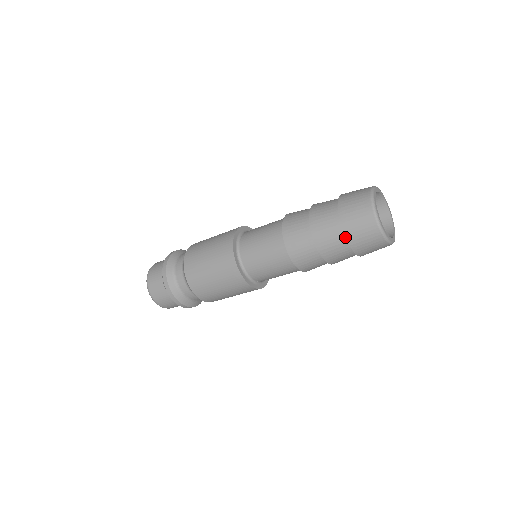
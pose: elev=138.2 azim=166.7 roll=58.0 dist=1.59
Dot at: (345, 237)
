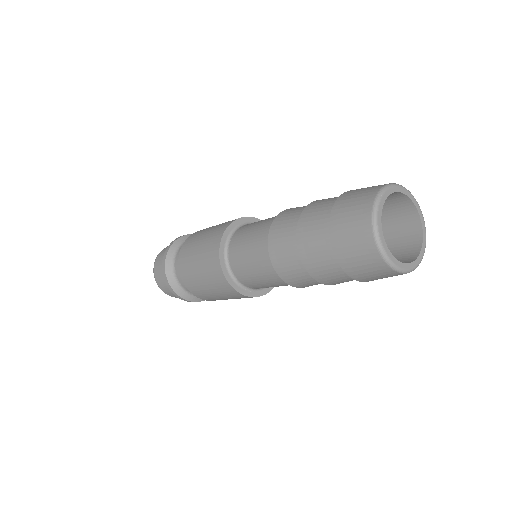
Dot at: occluded
